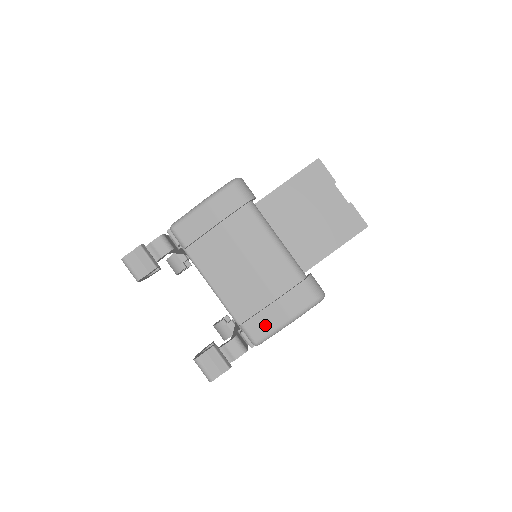
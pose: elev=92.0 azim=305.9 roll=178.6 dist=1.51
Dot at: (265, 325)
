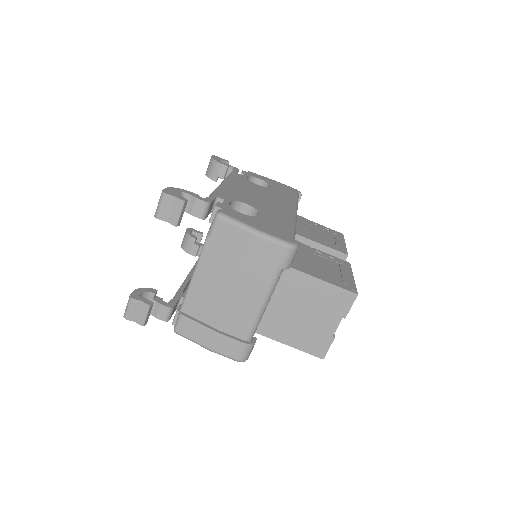
Dot at: (193, 332)
